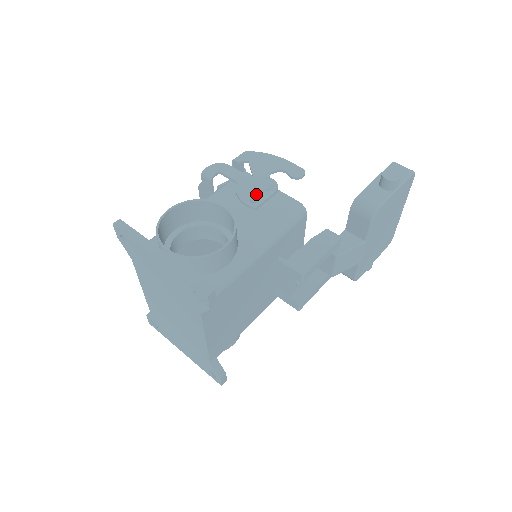
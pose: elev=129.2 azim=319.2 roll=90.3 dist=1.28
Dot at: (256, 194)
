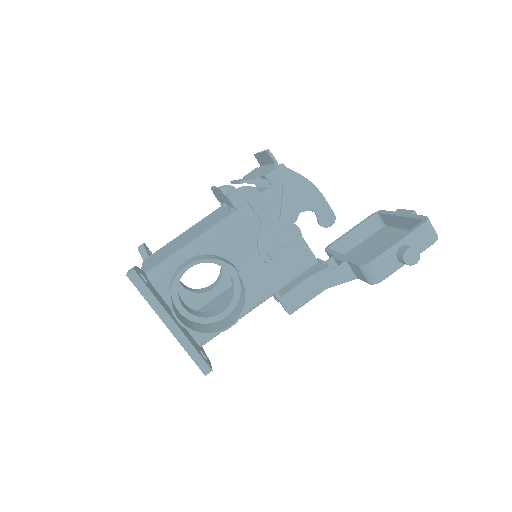
Dot at: (276, 247)
